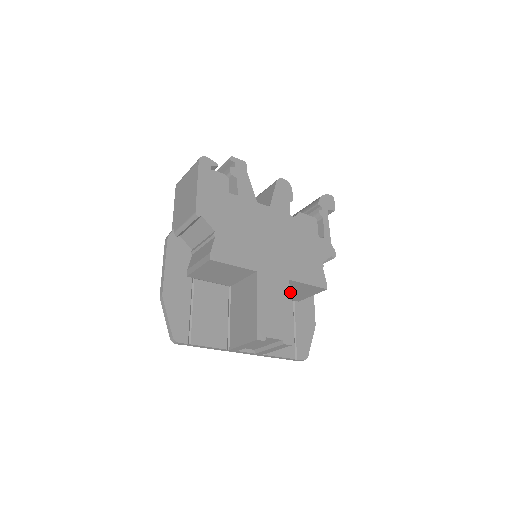
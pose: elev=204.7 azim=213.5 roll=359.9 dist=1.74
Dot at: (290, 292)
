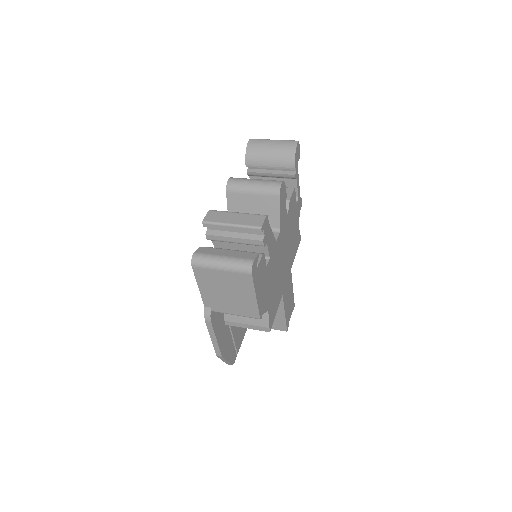
Dot at: occluded
